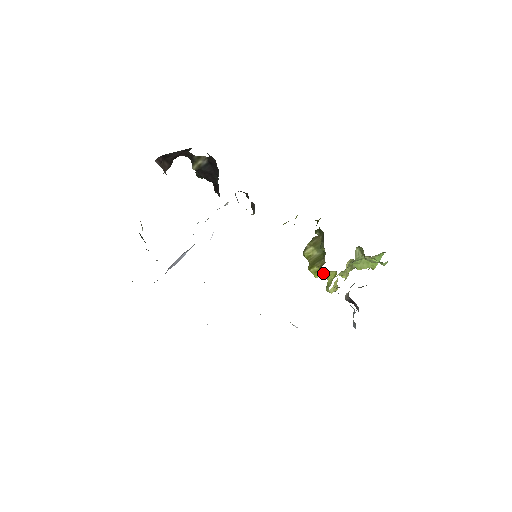
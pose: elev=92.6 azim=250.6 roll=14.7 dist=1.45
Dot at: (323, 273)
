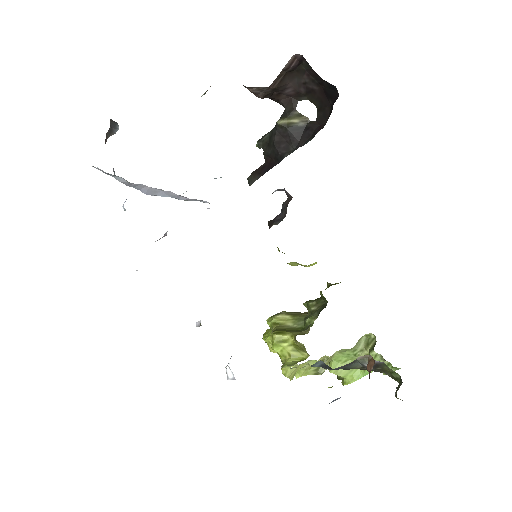
Dot at: (289, 348)
